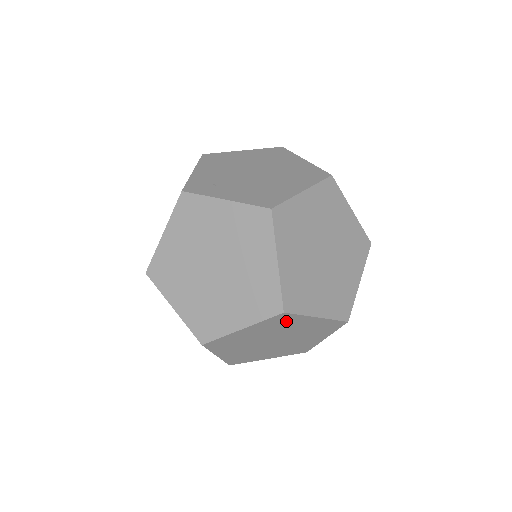
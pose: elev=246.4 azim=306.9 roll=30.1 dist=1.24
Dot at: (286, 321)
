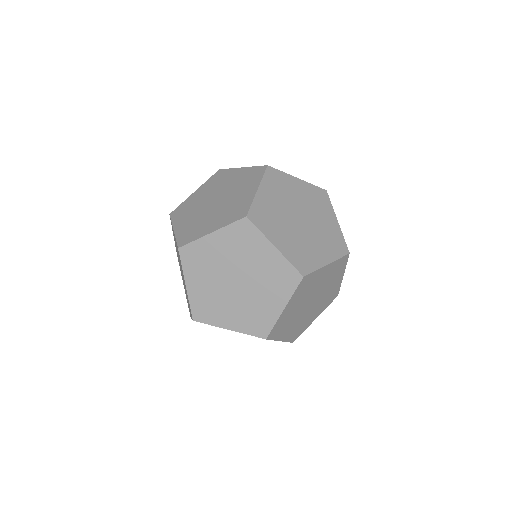
Dot at: (248, 238)
